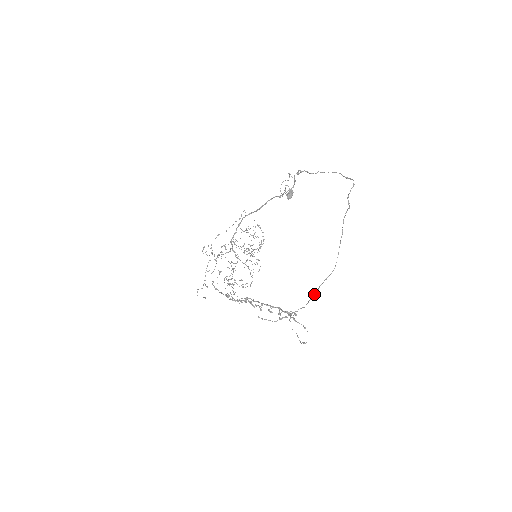
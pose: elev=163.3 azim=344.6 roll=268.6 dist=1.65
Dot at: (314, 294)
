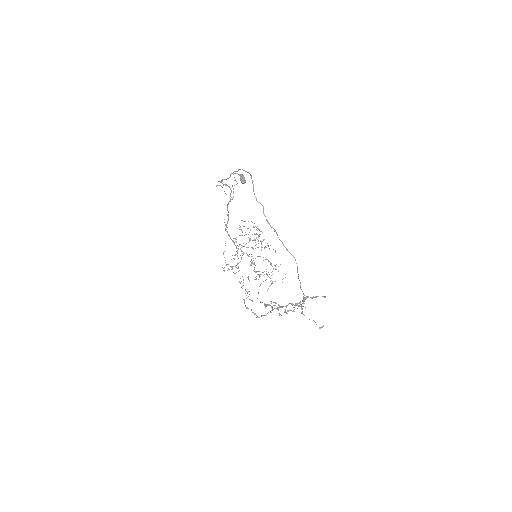
Dot at: (300, 286)
